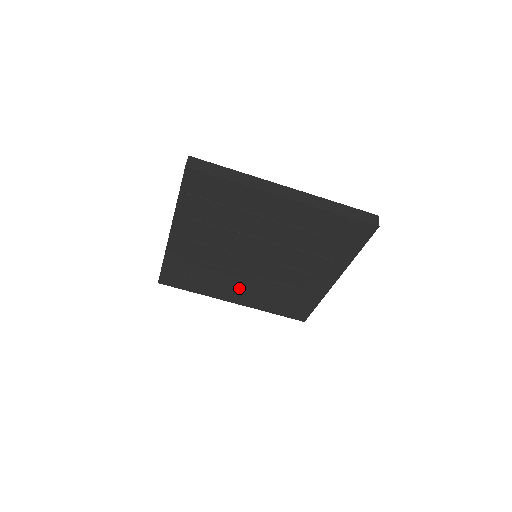
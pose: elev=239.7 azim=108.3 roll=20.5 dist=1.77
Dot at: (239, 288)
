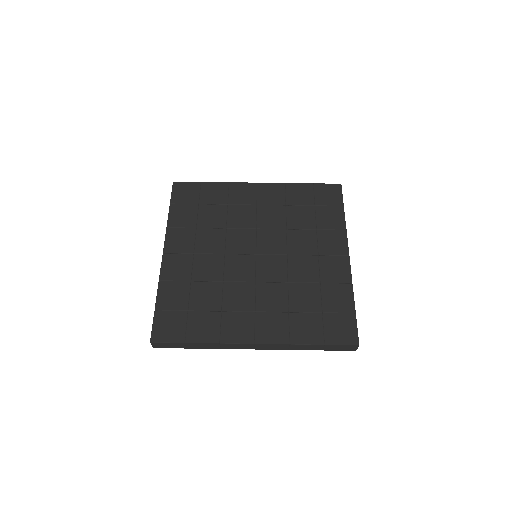
Dot at: (253, 310)
